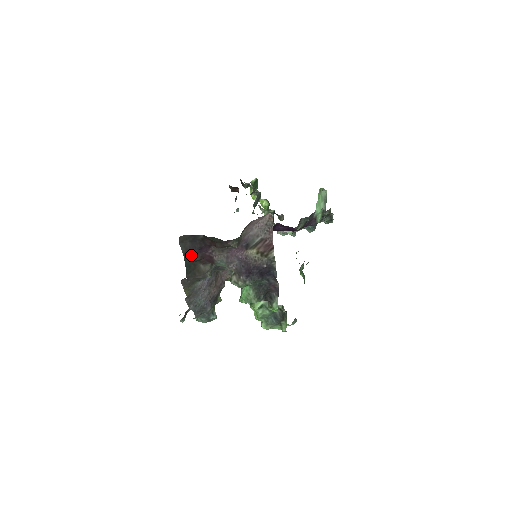
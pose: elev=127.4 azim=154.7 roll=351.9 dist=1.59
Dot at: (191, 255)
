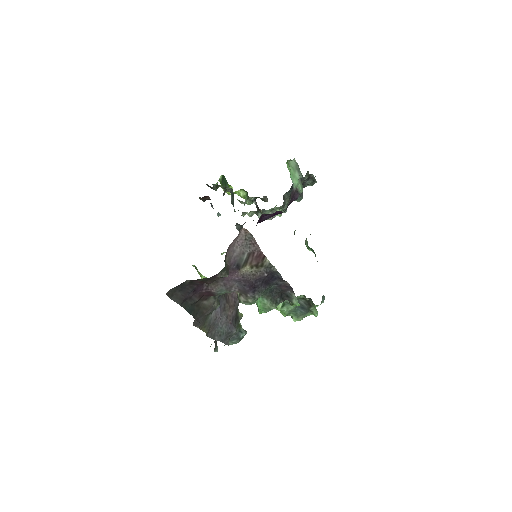
Dot at: (188, 300)
